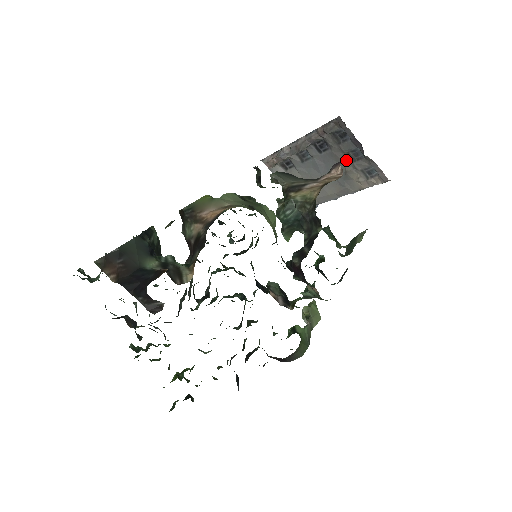
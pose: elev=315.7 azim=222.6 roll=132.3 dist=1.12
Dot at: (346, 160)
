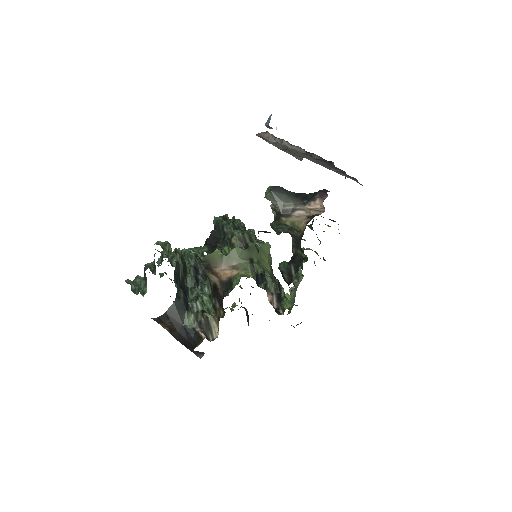
Dot at: (331, 167)
